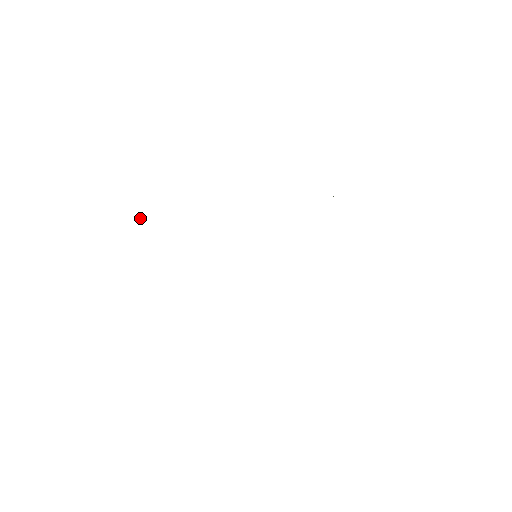
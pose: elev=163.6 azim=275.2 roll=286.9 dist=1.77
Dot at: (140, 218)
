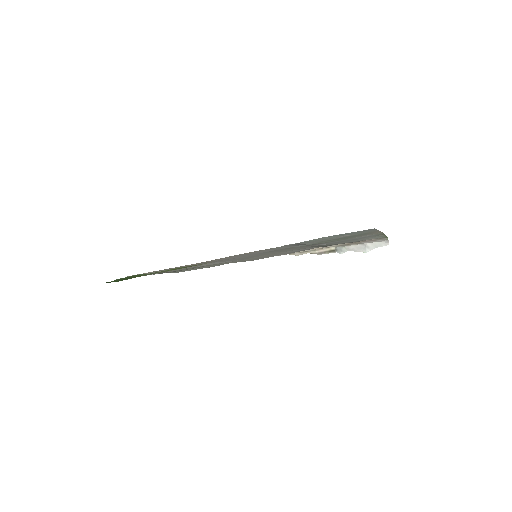
Dot at: occluded
